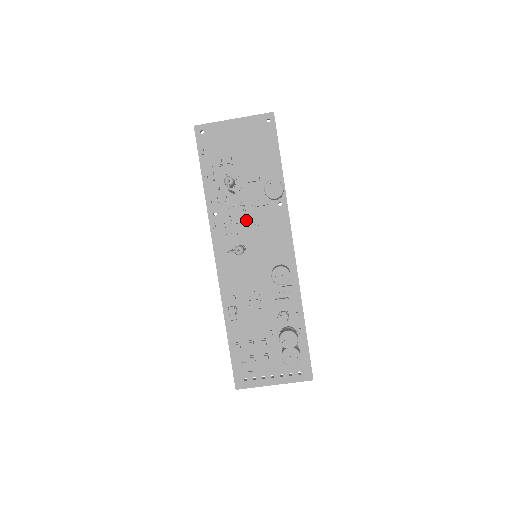
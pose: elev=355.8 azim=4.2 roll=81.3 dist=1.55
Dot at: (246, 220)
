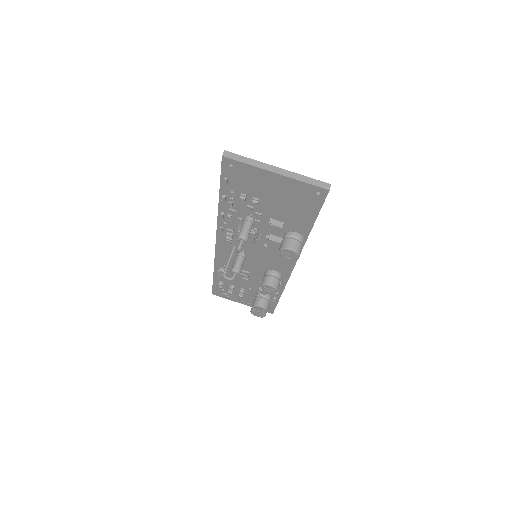
Dot at: (255, 241)
